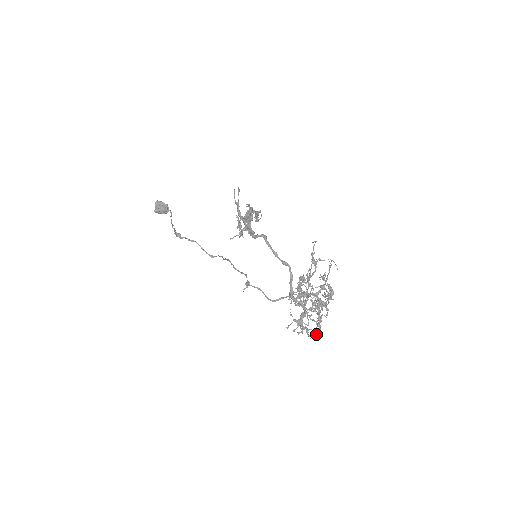
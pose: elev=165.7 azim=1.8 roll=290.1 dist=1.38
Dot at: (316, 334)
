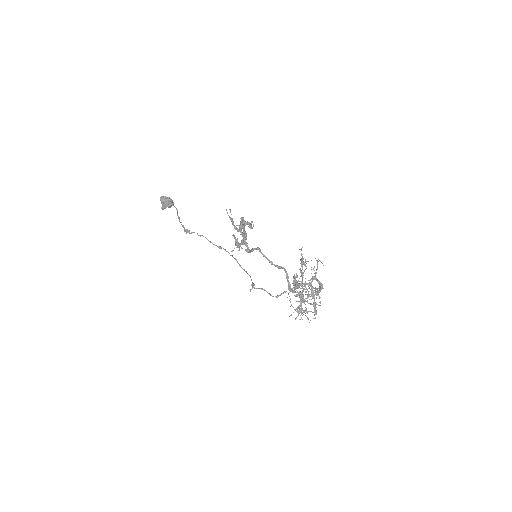
Dot at: (313, 318)
